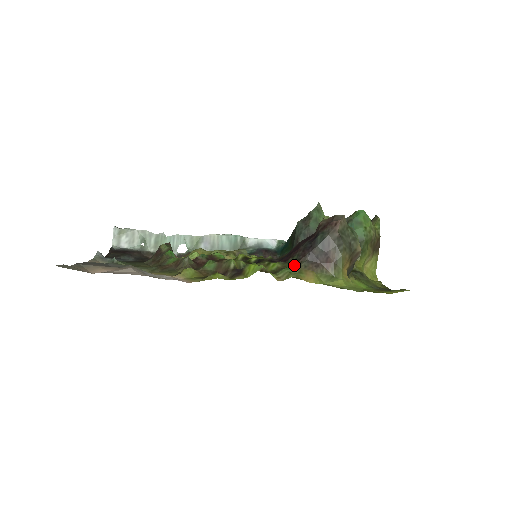
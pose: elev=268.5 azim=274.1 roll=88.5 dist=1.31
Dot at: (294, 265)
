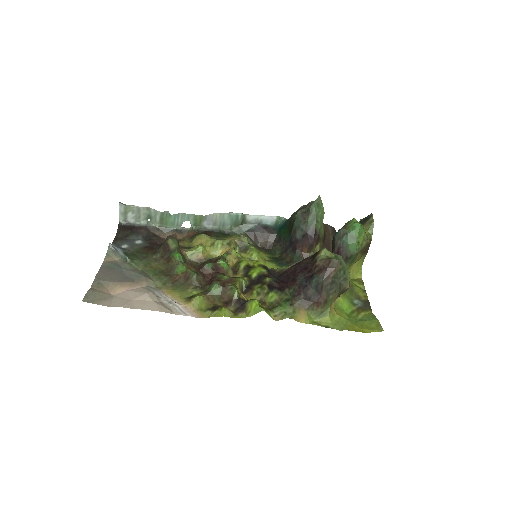
Dot at: (290, 303)
